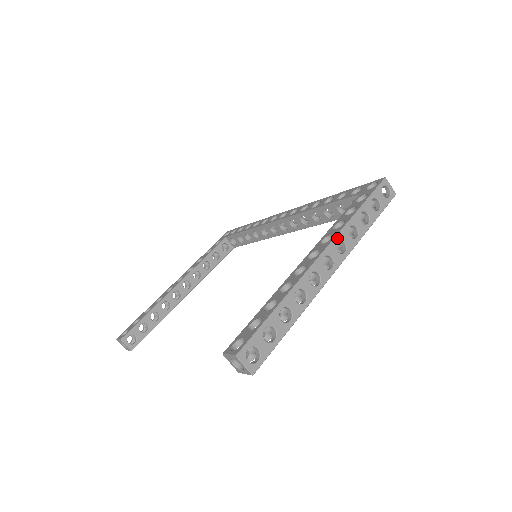
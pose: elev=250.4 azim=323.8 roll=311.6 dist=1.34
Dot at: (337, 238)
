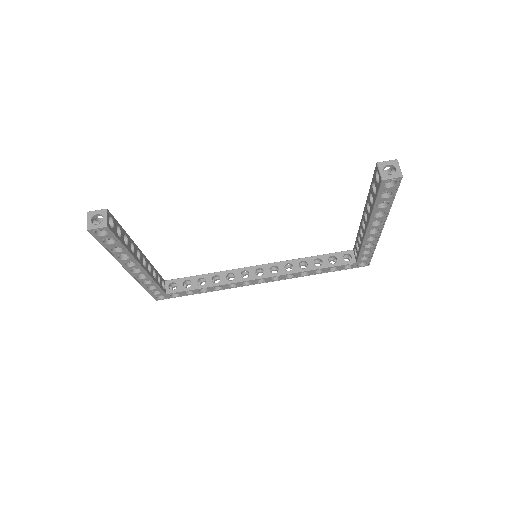
Dot at: occluded
